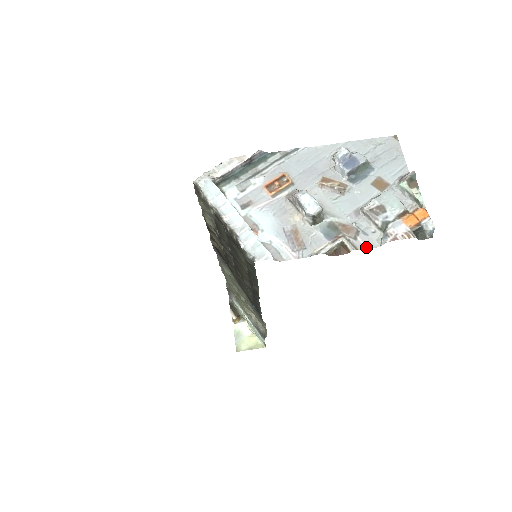
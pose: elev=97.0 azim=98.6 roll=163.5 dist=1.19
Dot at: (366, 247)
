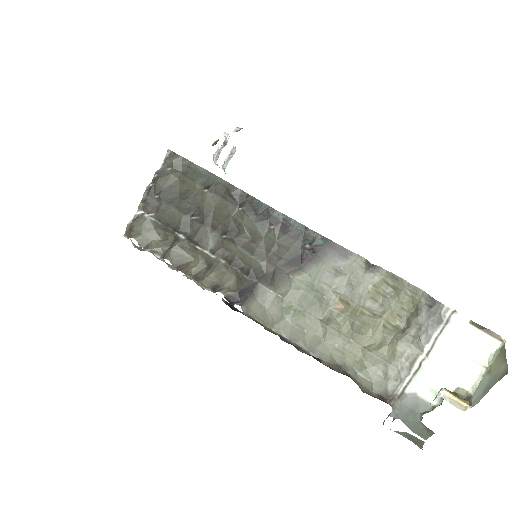
Dot at: occluded
